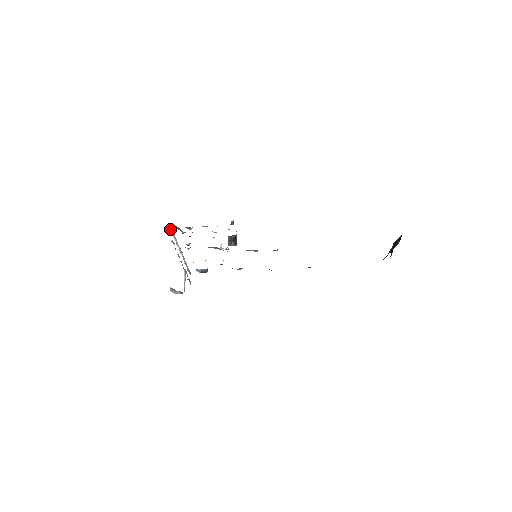
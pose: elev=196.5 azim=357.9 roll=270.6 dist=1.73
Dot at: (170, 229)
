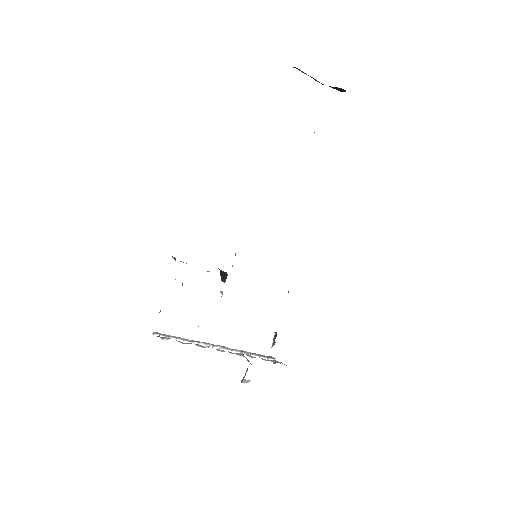
Dot at: occluded
